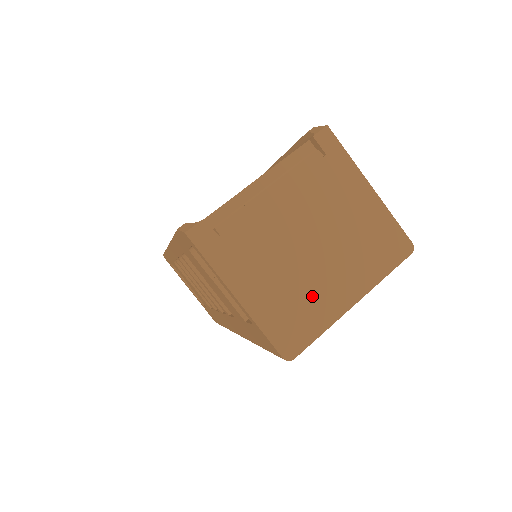
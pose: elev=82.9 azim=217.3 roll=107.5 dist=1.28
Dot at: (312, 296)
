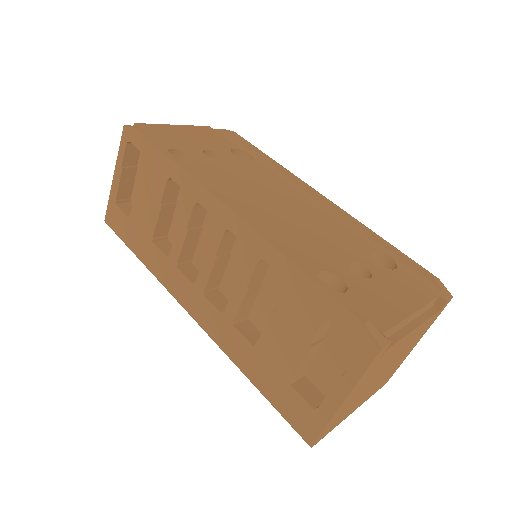
Dot at: (353, 406)
